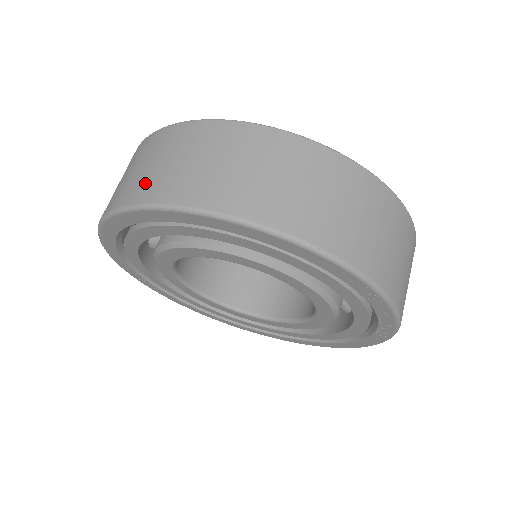
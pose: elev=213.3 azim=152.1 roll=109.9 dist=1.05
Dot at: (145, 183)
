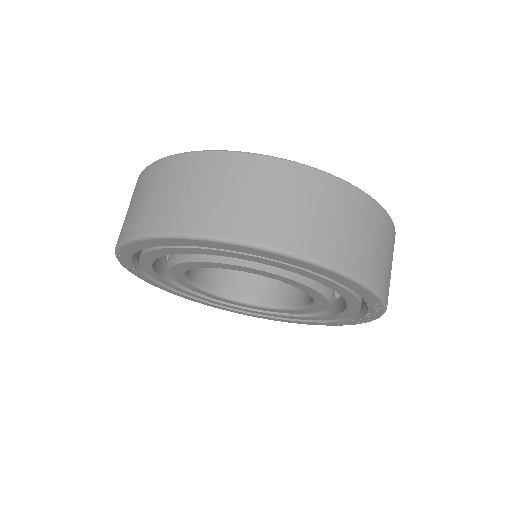
Dot at: (258, 221)
